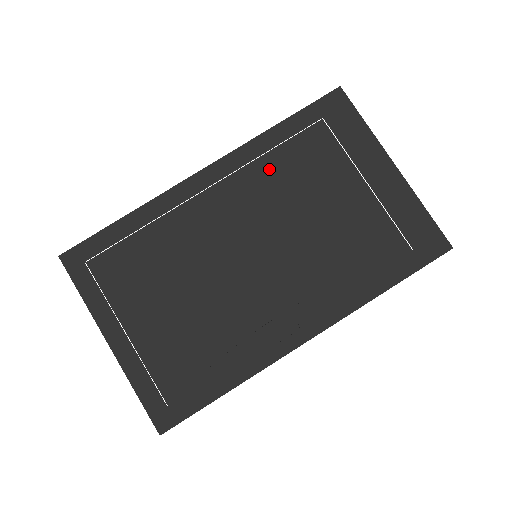
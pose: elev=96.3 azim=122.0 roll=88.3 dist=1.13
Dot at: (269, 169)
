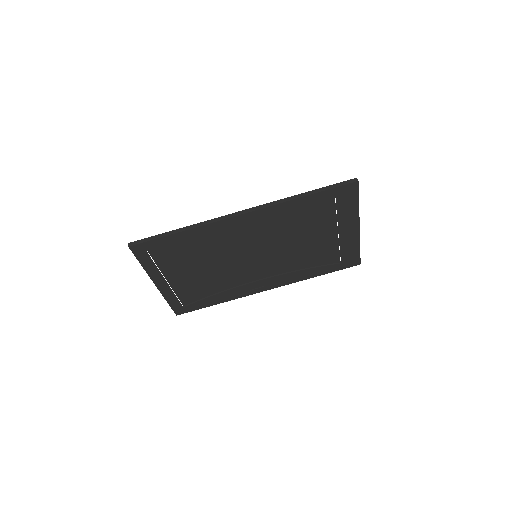
Dot at: (285, 218)
